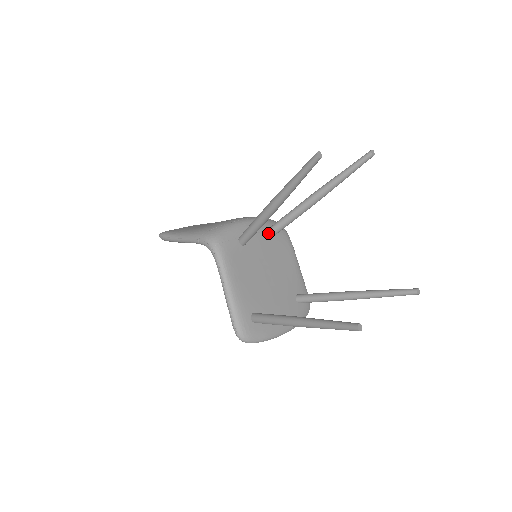
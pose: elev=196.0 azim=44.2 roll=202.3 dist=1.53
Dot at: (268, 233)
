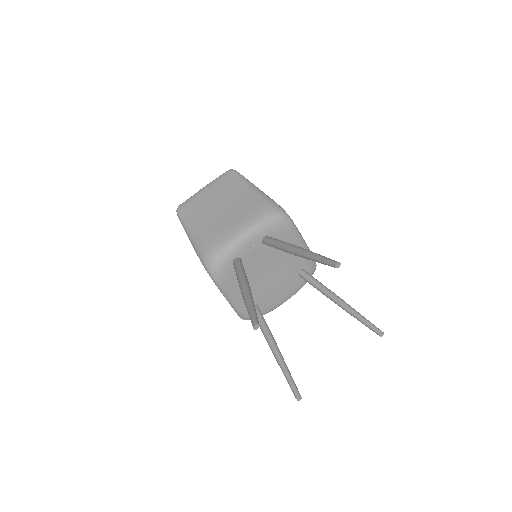
Dot at: (264, 243)
